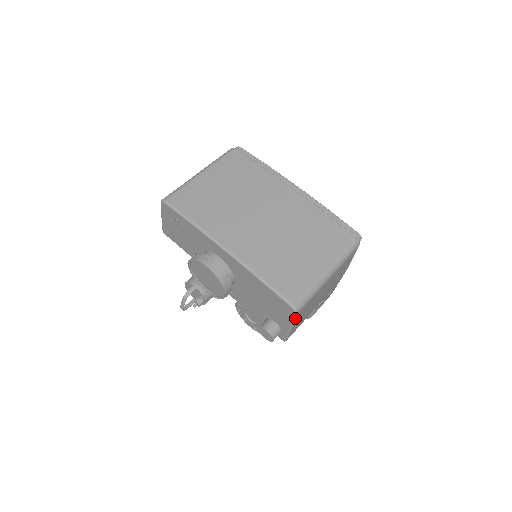
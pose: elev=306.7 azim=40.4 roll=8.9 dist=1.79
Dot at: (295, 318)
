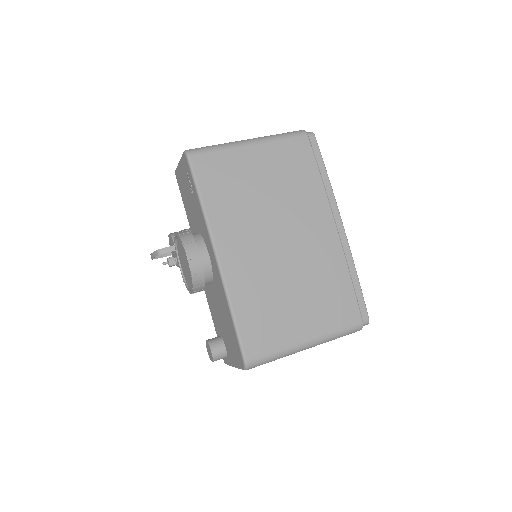
Dot at: occluded
